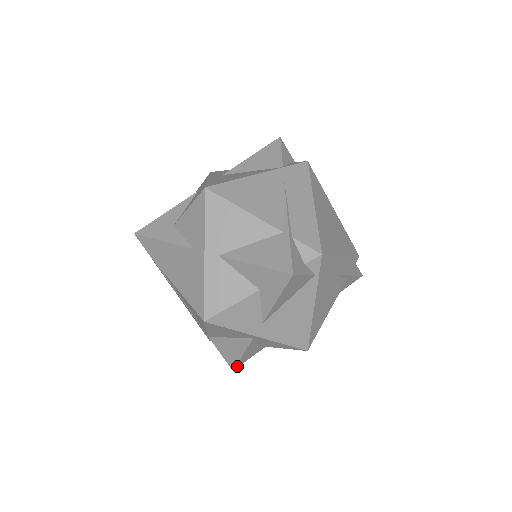
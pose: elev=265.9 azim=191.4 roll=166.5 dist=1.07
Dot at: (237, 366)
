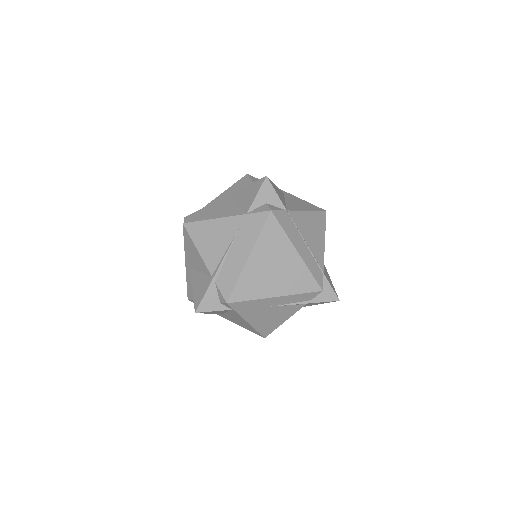
Dot at: occluded
